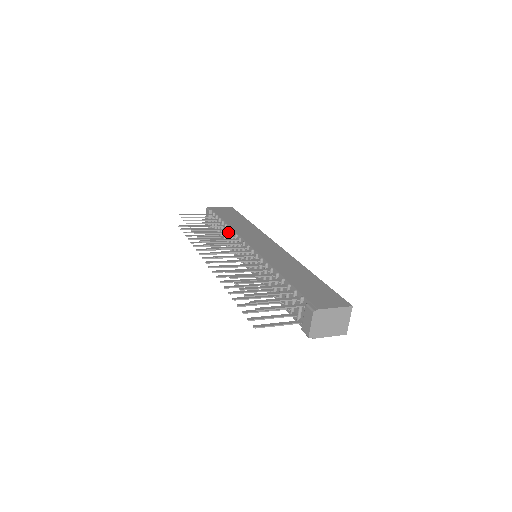
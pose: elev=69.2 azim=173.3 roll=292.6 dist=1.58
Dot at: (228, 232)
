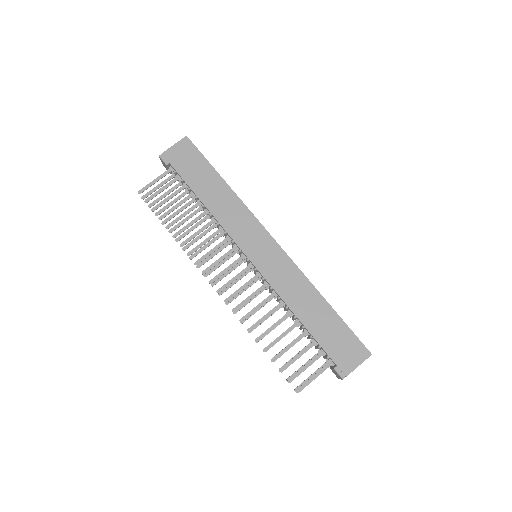
Dot at: (212, 222)
